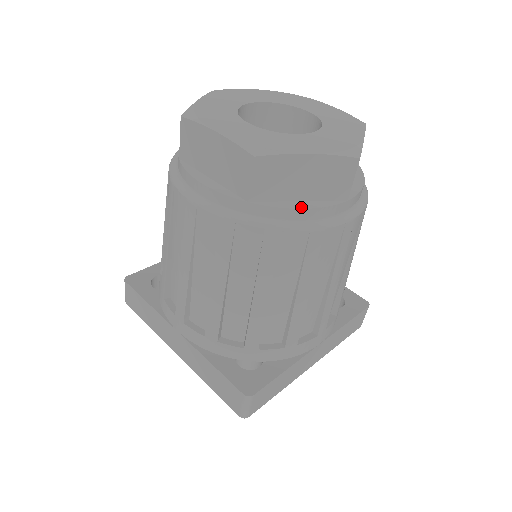
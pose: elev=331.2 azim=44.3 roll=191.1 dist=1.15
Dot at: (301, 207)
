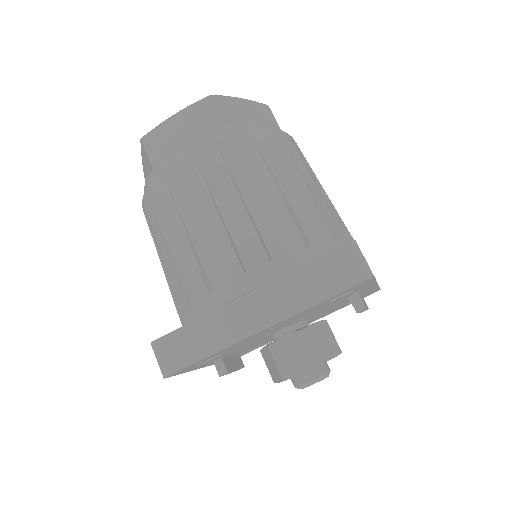
Dot at: (260, 123)
